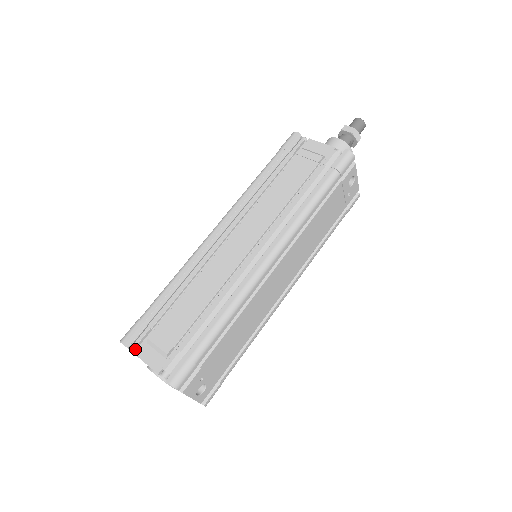
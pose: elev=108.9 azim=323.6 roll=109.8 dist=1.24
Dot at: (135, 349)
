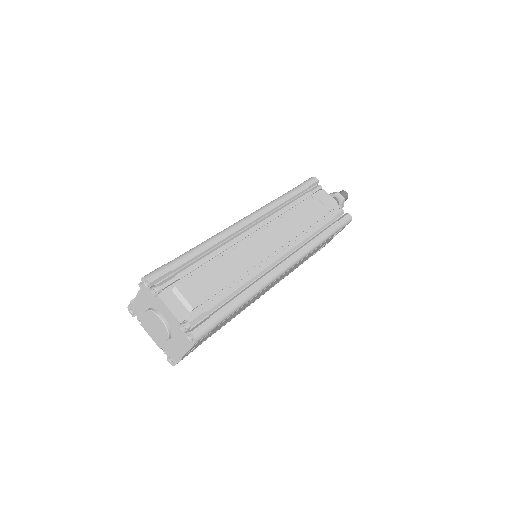
Dot at: (159, 291)
